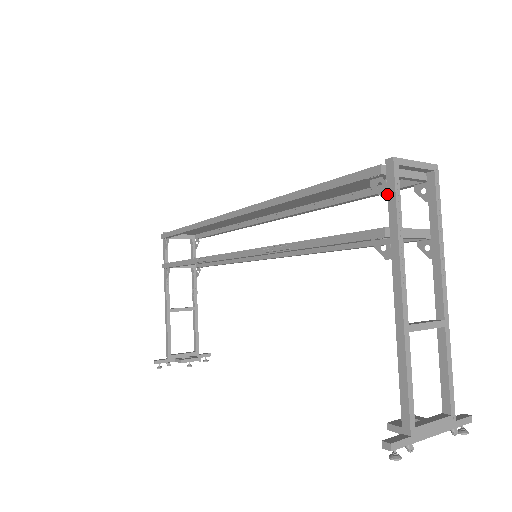
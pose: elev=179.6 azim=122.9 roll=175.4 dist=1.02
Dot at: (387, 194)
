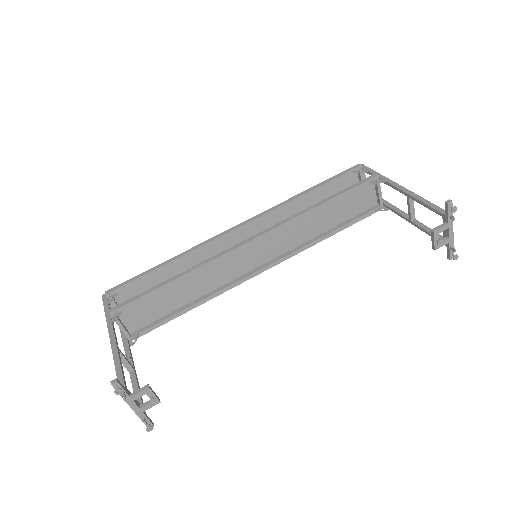
Dot at: (367, 171)
